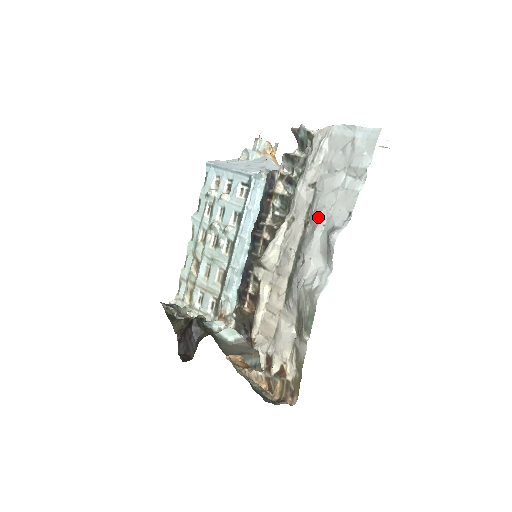
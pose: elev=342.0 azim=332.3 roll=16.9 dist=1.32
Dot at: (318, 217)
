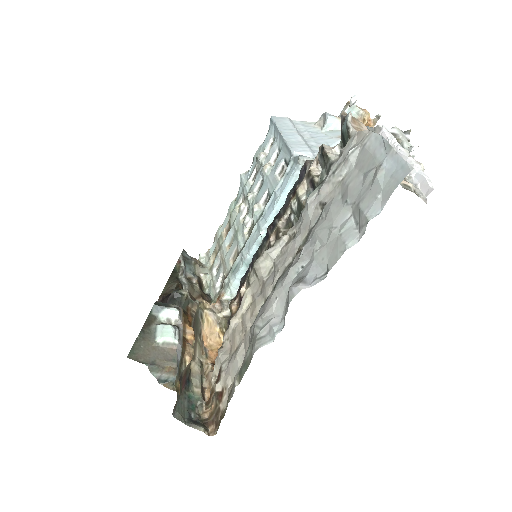
Dot at: (304, 252)
